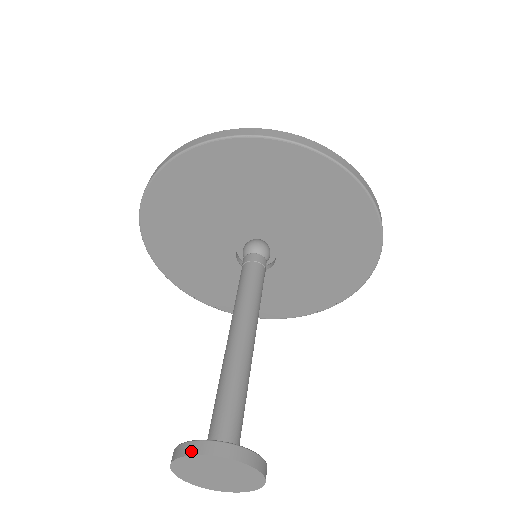
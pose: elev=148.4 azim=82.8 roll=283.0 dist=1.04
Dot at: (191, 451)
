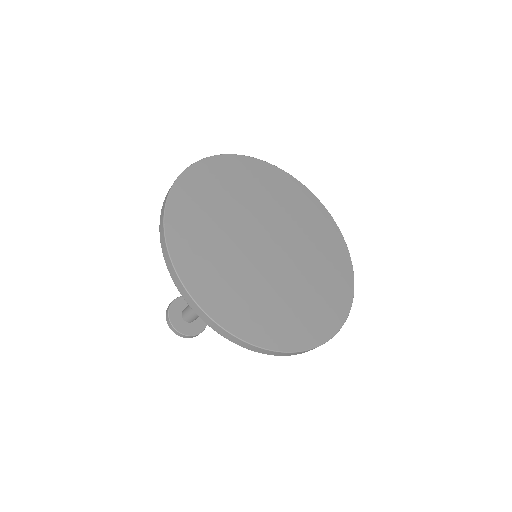
Dot at: (167, 321)
